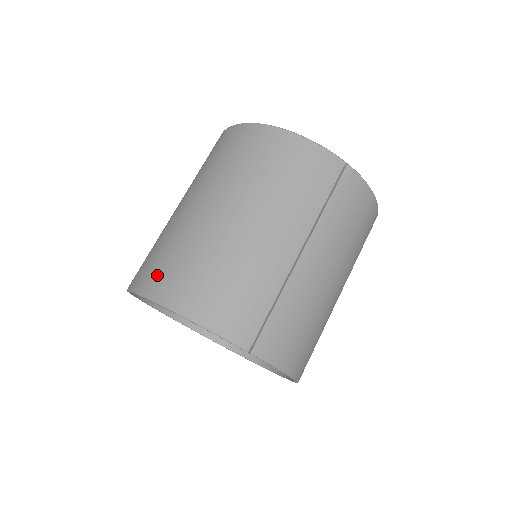
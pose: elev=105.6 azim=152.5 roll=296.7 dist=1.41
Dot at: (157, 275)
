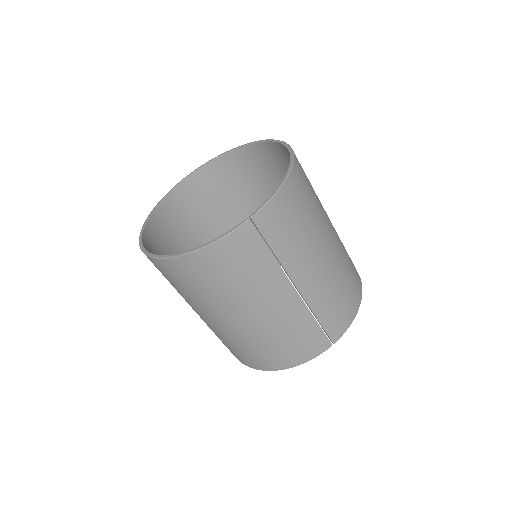
Dot at: (244, 359)
